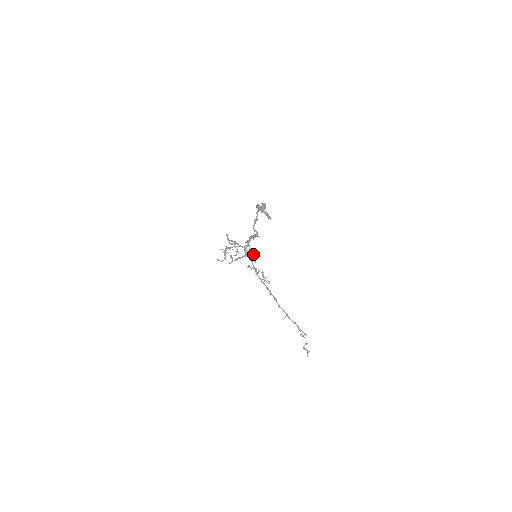
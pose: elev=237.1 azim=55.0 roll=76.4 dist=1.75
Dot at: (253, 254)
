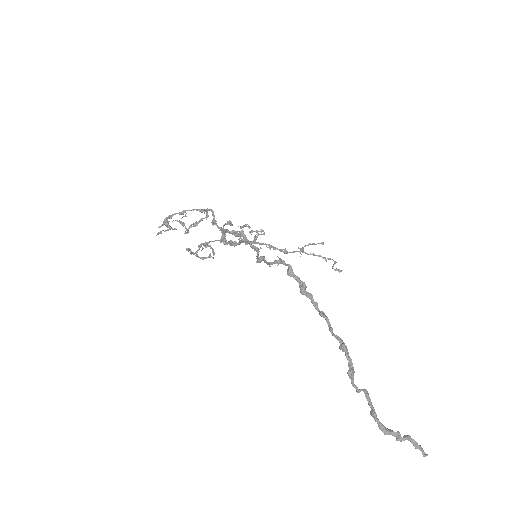
Dot at: (228, 224)
